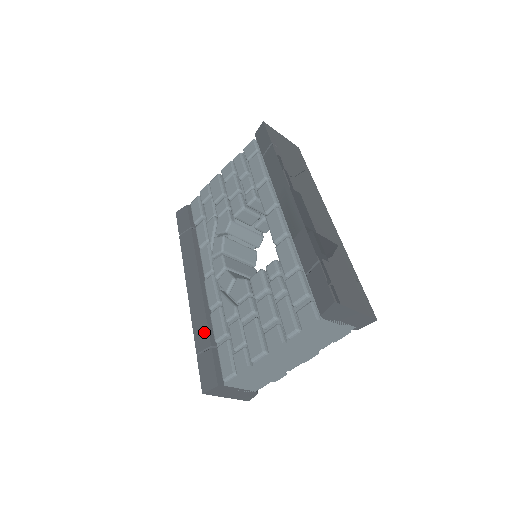
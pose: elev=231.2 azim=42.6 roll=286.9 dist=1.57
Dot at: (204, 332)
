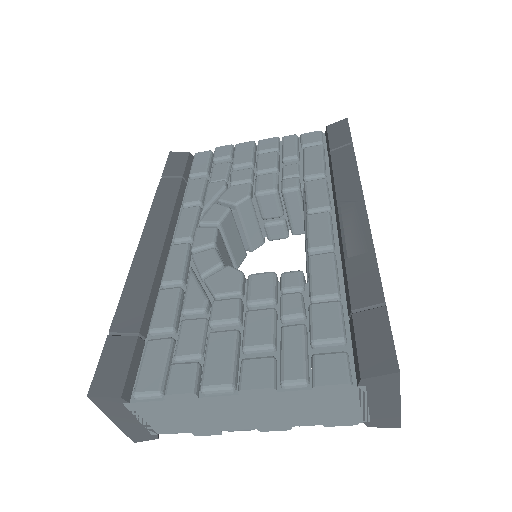
Dot at: (137, 309)
